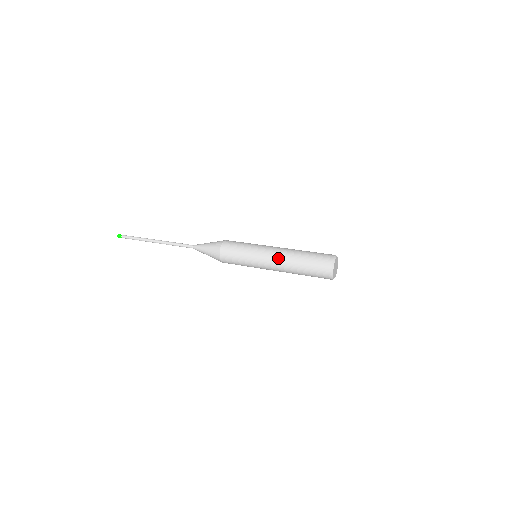
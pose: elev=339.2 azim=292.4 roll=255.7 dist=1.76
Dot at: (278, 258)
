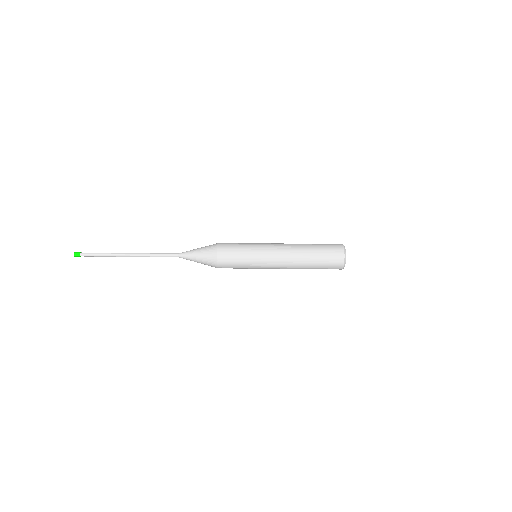
Dot at: (286, 264)
